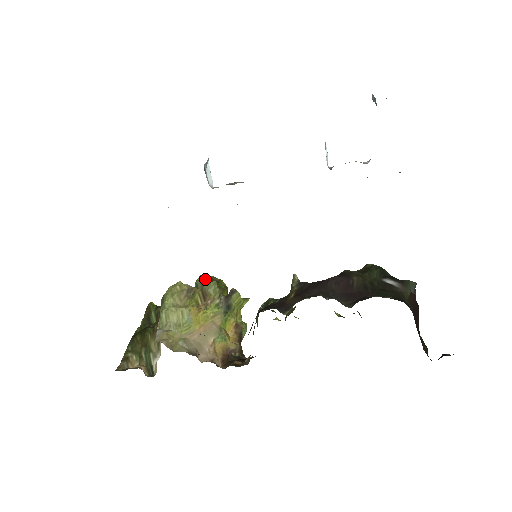
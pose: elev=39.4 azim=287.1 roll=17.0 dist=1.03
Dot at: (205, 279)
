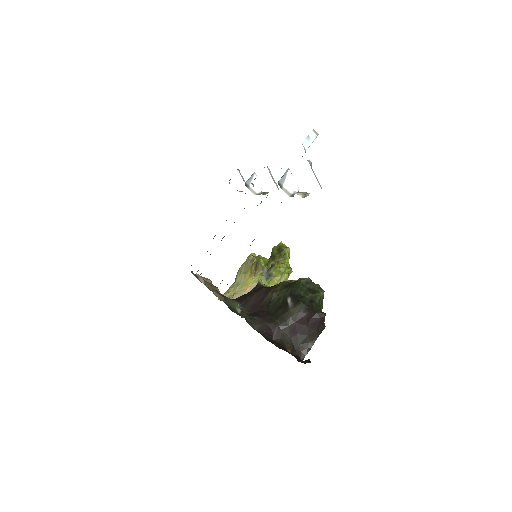
Dot at: (277, 247)
